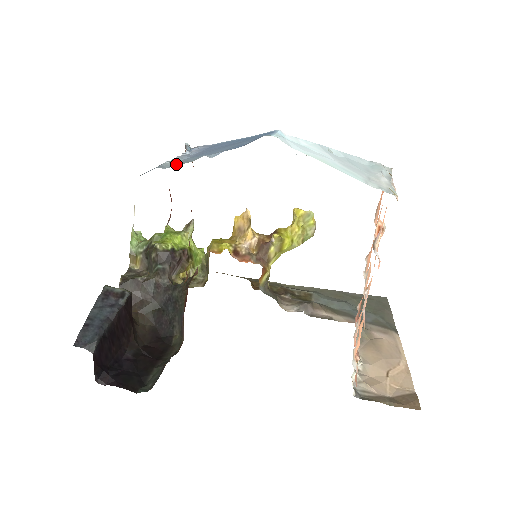
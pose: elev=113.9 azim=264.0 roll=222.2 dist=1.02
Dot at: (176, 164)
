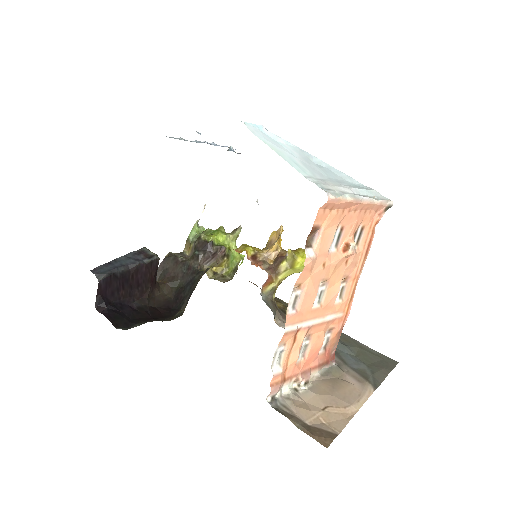
Dot at: occluded
